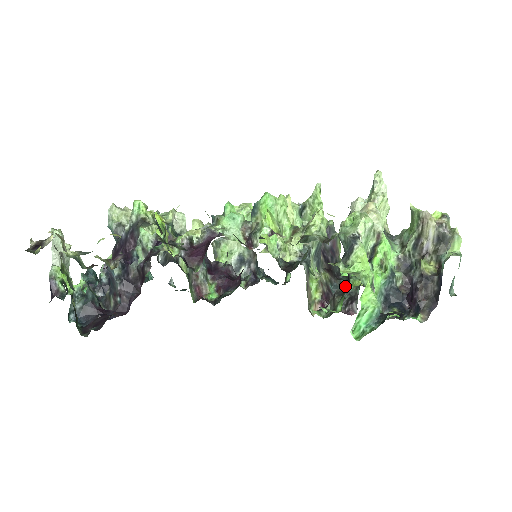
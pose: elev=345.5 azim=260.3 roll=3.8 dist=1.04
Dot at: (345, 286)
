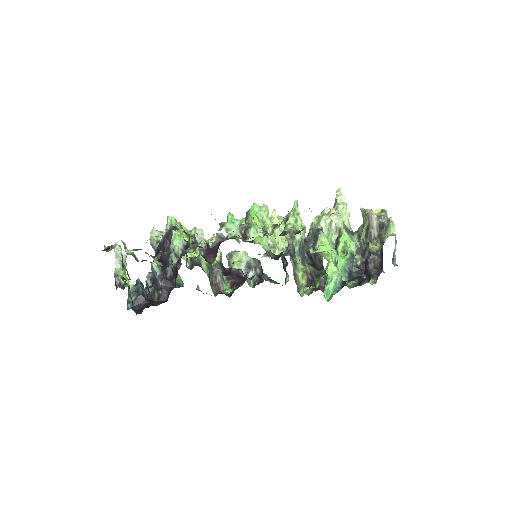
Dot at: (325, 274)
